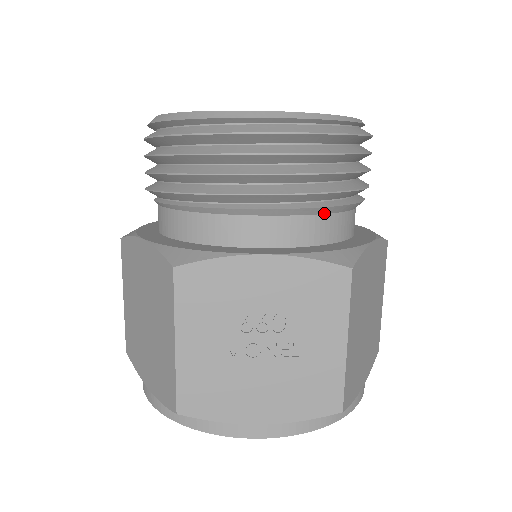
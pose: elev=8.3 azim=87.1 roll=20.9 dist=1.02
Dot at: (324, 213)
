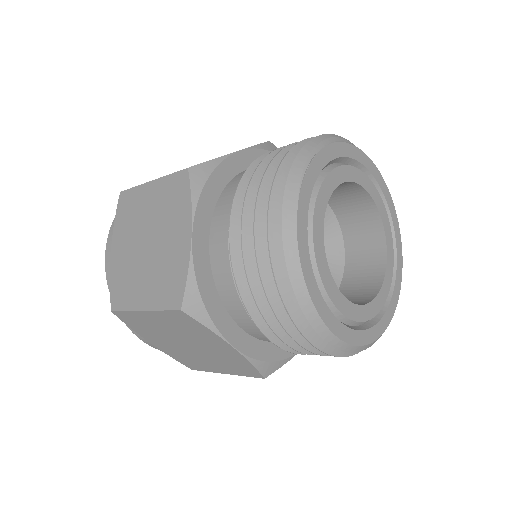
Dot at: occluded
